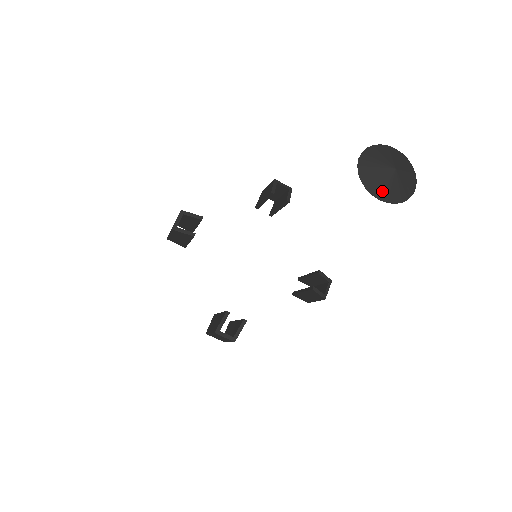
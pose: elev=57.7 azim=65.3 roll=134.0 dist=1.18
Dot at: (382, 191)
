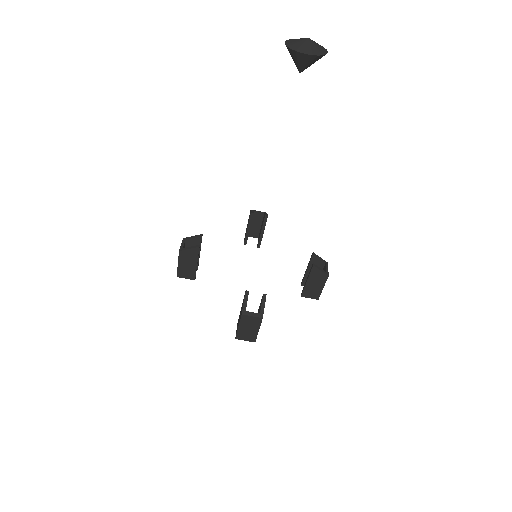
Dot at: (306, 50)
